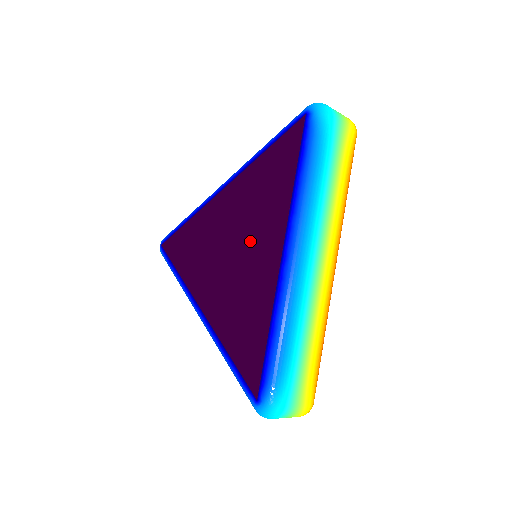
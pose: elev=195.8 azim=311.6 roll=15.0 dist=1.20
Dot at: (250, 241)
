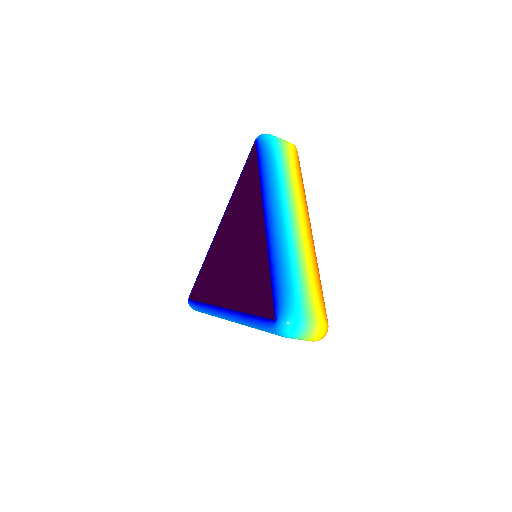
Dot at: (244, 233)
